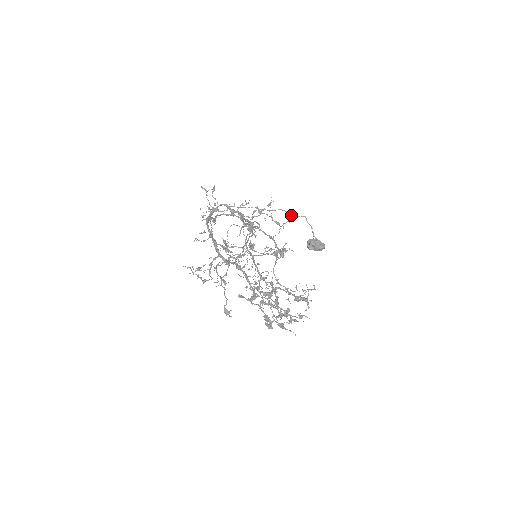
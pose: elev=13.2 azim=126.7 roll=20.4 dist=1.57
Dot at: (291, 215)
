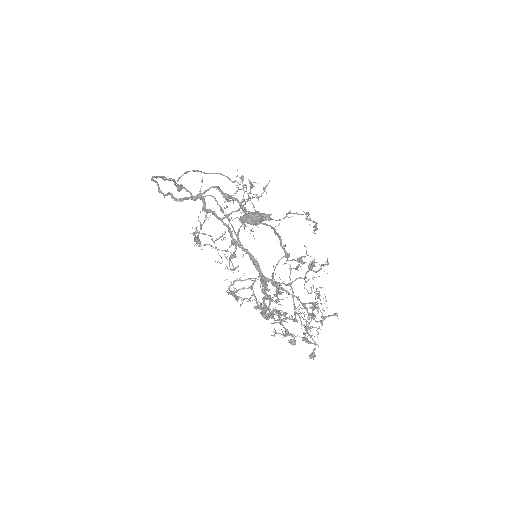
Dot at: (233, 182)
